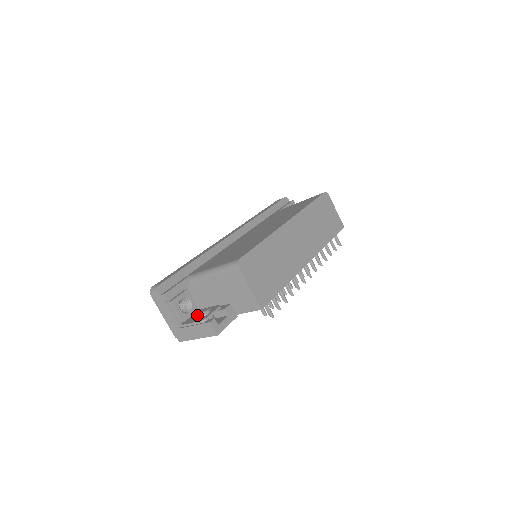
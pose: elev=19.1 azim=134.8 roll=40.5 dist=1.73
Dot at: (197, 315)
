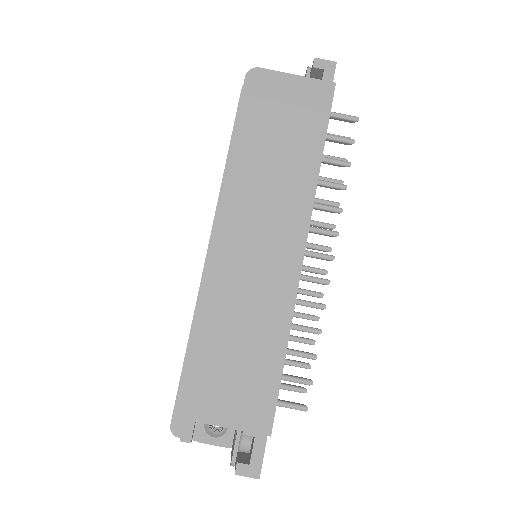
Dot at: (235, 431)
